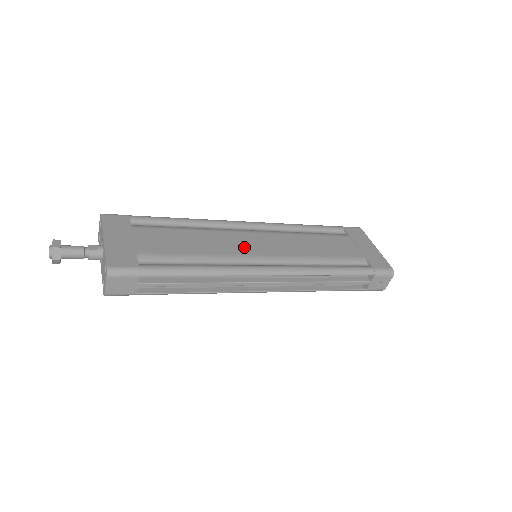
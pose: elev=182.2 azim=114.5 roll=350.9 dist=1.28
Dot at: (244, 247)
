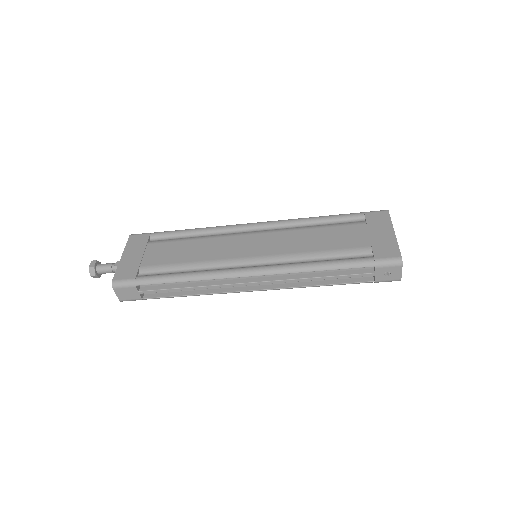
Dot at: (235, 250)
